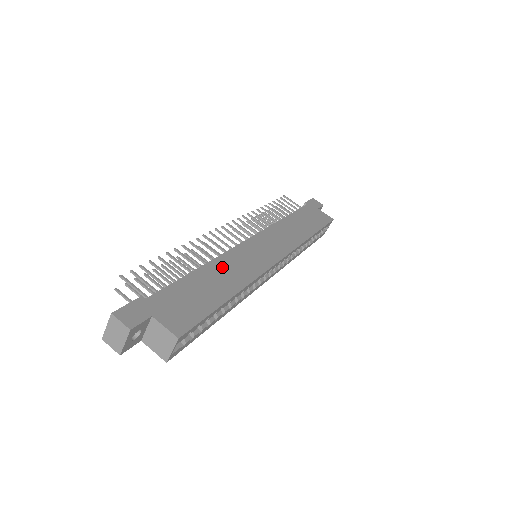
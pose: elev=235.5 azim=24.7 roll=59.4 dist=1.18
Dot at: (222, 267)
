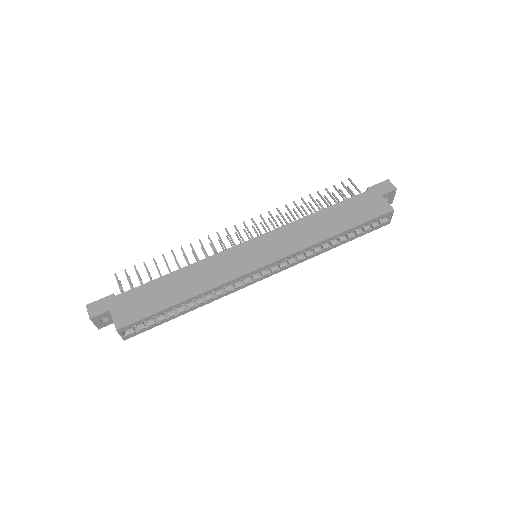
Dot at: (196, 272)
